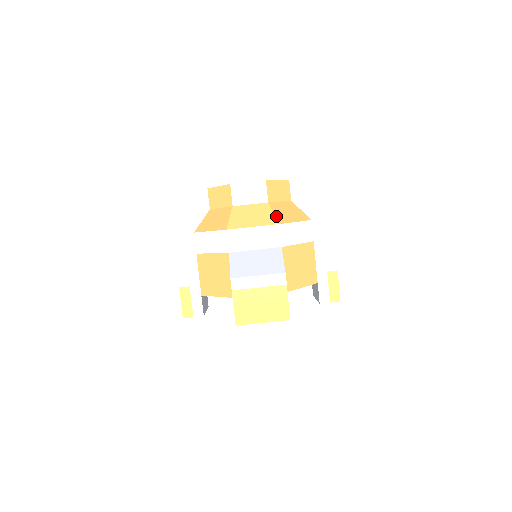
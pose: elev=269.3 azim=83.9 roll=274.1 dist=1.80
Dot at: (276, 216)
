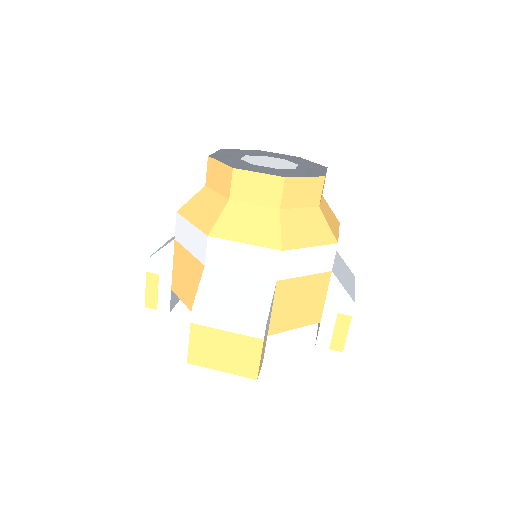
Dot at: (282, 236)
